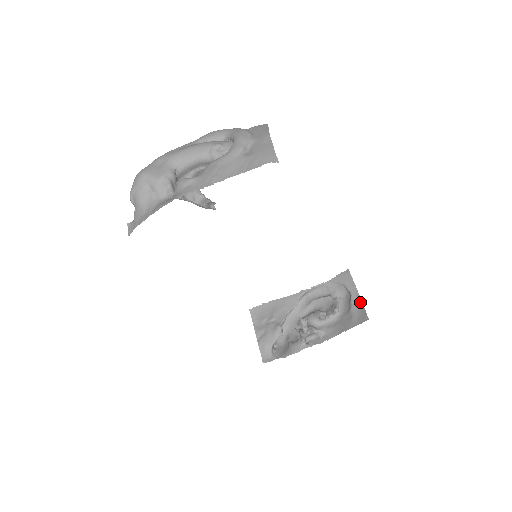
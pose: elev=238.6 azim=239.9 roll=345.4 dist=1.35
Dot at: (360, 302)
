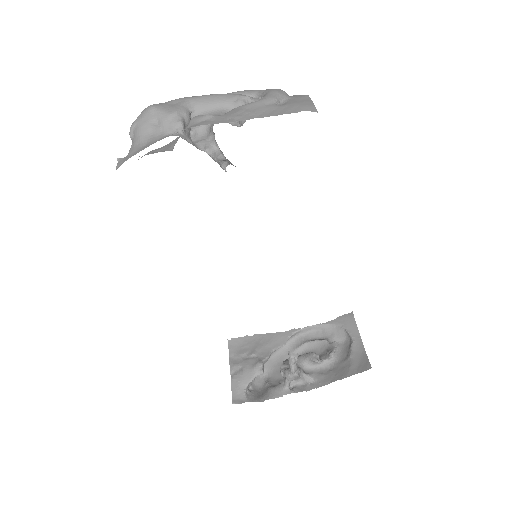
Dot at: (362, 349)
